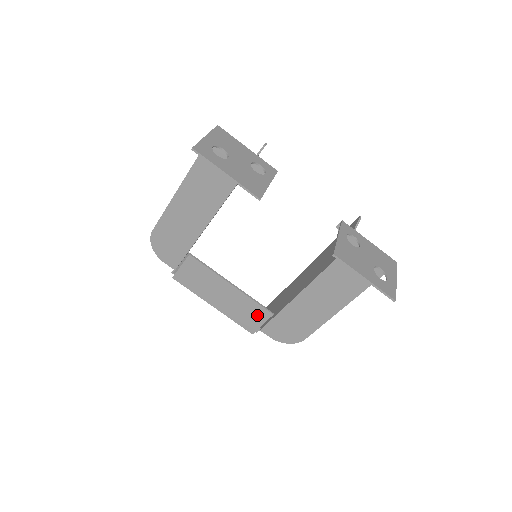
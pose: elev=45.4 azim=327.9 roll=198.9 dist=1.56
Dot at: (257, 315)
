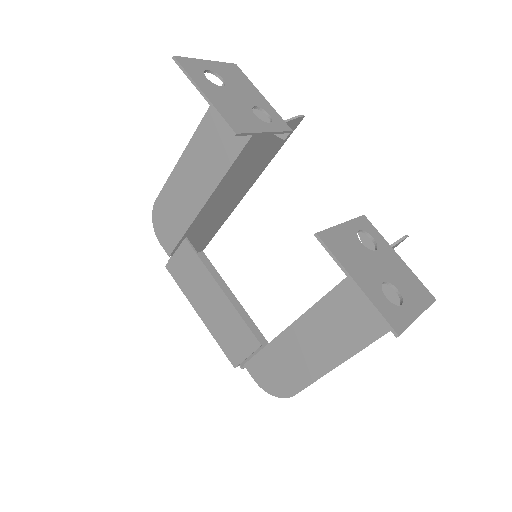
Dot at: (243, 341)
